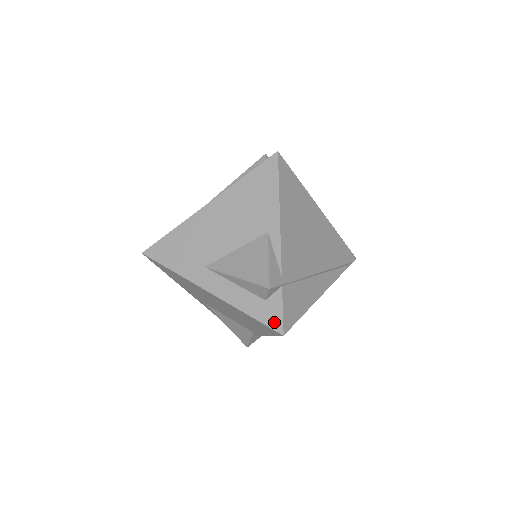
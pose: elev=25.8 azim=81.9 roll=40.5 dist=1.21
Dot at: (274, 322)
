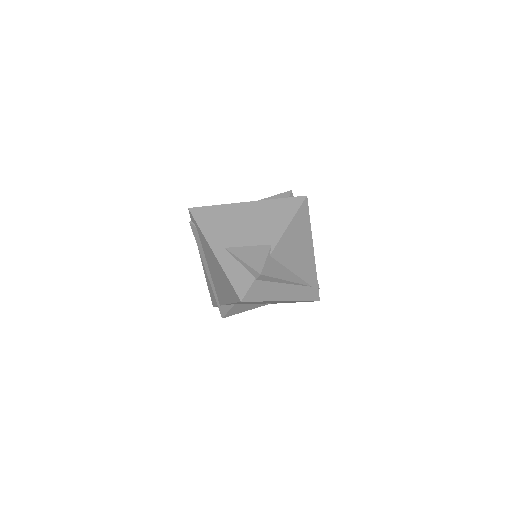
Dot at: occluded
